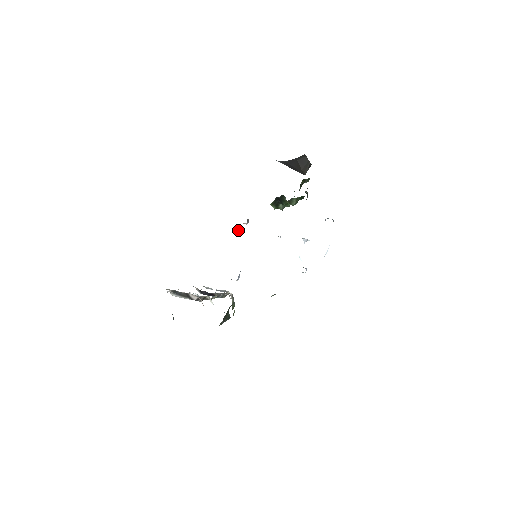
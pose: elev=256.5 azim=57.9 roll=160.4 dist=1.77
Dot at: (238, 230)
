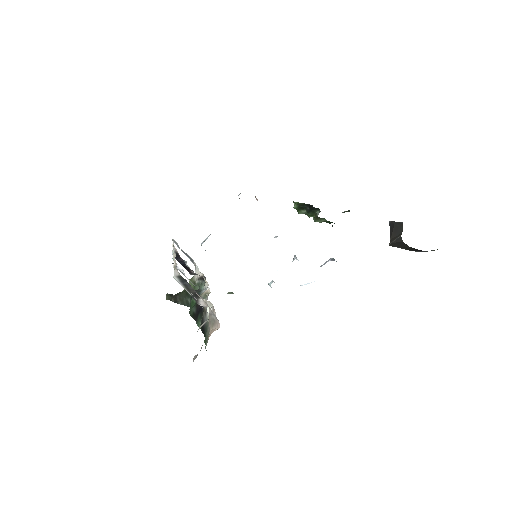
Dot at: occluded
